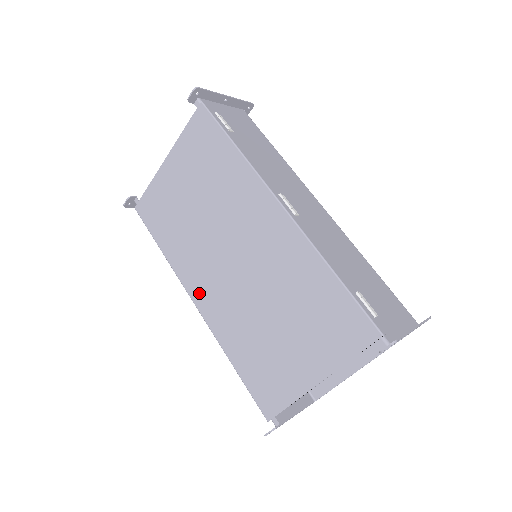
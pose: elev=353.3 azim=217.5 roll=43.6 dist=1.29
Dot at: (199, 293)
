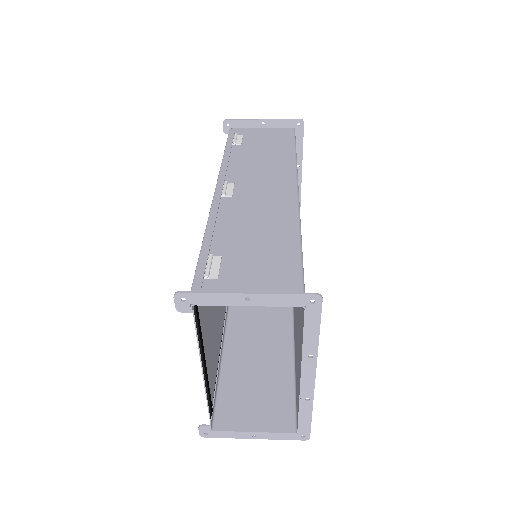
Dot at: occluded
